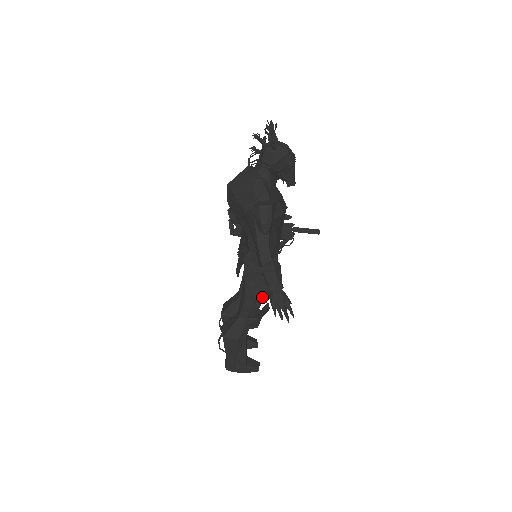
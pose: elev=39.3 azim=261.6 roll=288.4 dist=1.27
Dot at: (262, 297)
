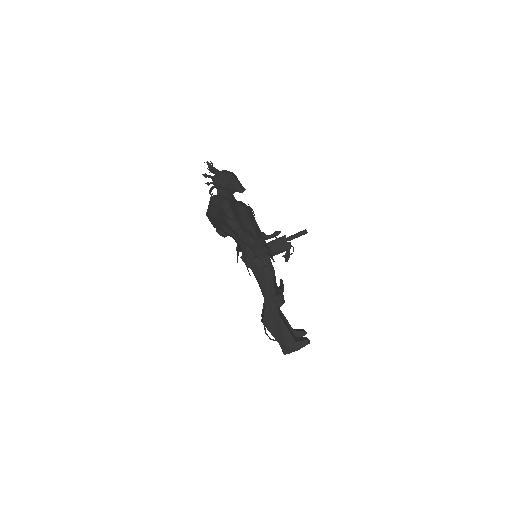
Dot at: (268, 274)
